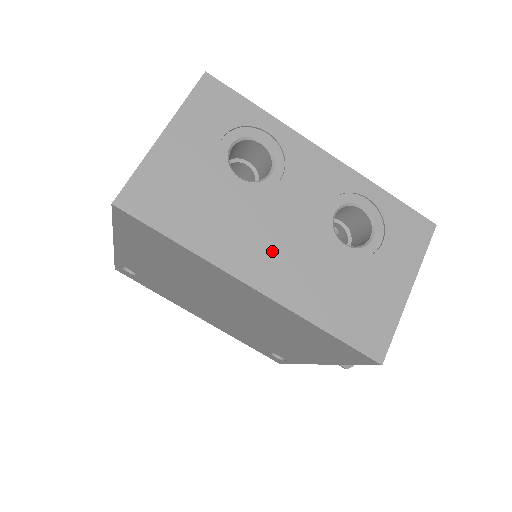
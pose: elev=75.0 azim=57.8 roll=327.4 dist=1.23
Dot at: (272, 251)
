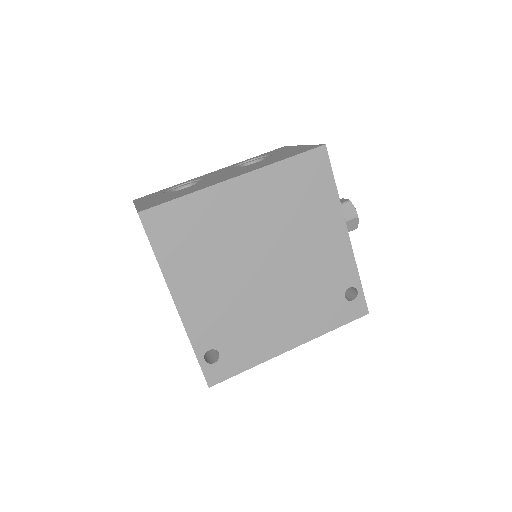
Dot at: occluded
